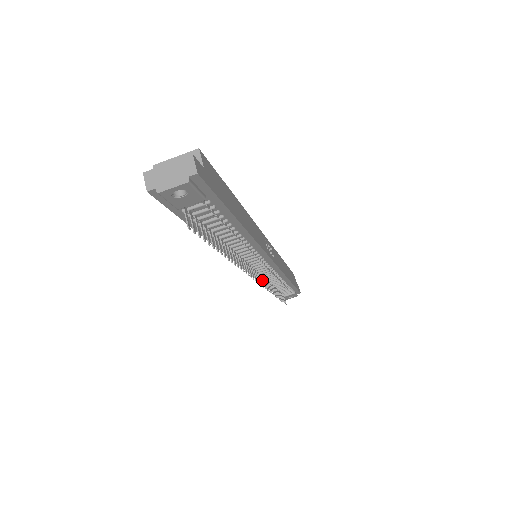
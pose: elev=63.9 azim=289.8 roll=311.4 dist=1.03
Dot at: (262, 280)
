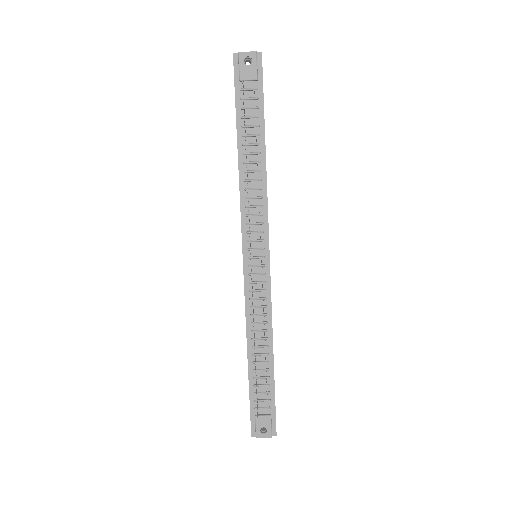
Dot at: (252, 288)
